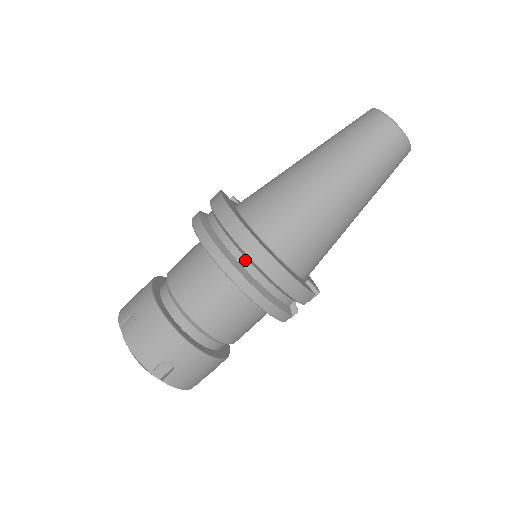
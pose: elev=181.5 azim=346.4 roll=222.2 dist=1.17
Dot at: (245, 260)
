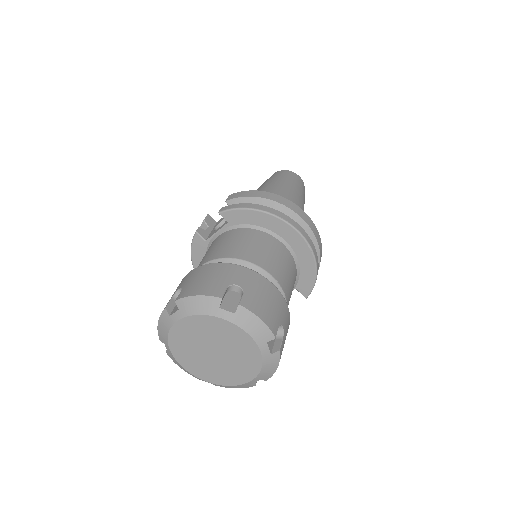
Dot at: occluded
